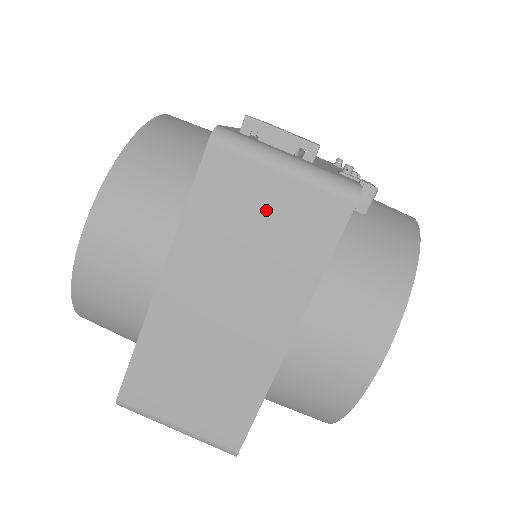
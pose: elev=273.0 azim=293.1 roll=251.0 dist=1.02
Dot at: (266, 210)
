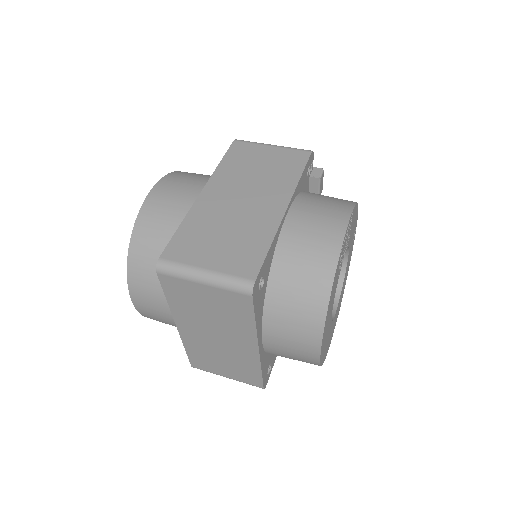
Dot at: (265, 159)
